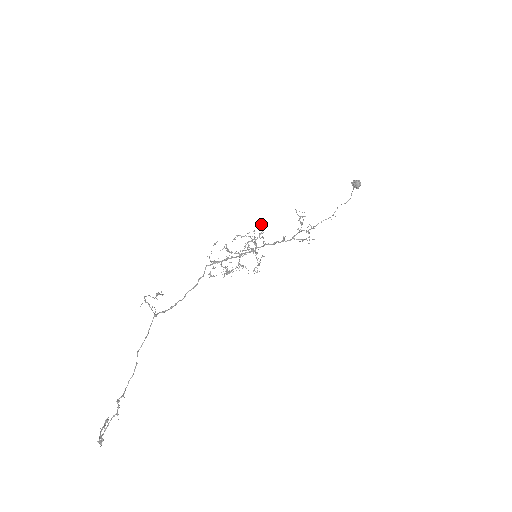
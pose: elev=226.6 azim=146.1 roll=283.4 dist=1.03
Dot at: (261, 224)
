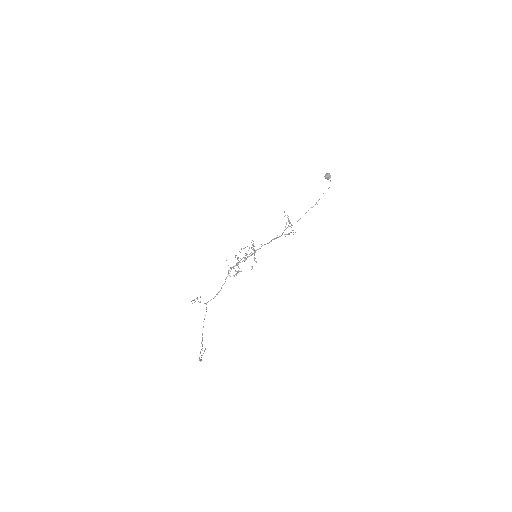
Dot at: occluded
